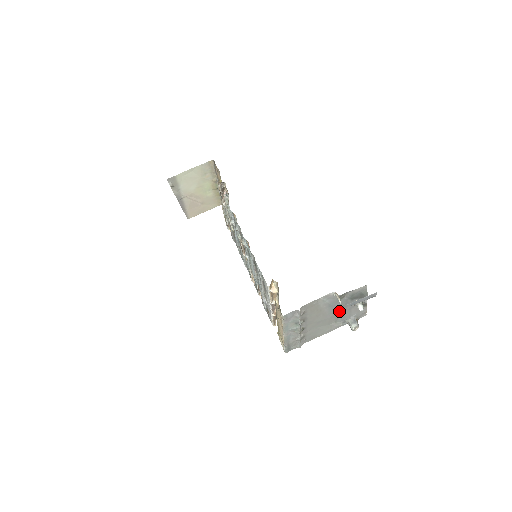
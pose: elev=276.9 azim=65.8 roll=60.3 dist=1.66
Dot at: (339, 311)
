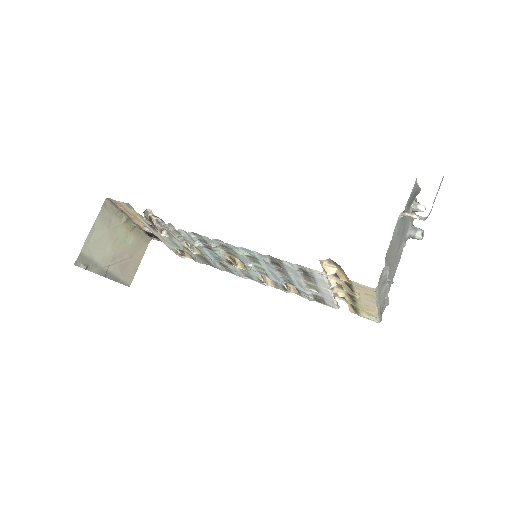
Dot at: (402, 231)
